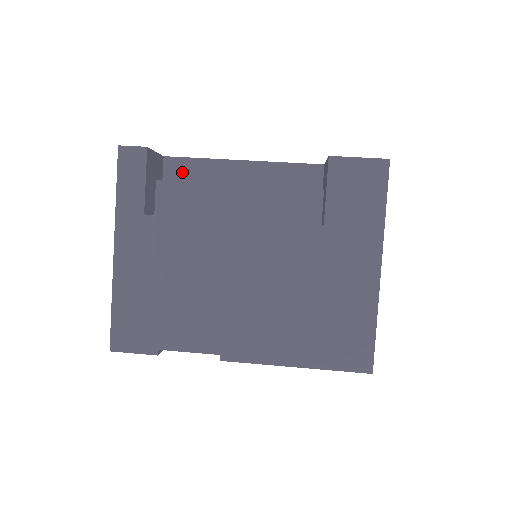
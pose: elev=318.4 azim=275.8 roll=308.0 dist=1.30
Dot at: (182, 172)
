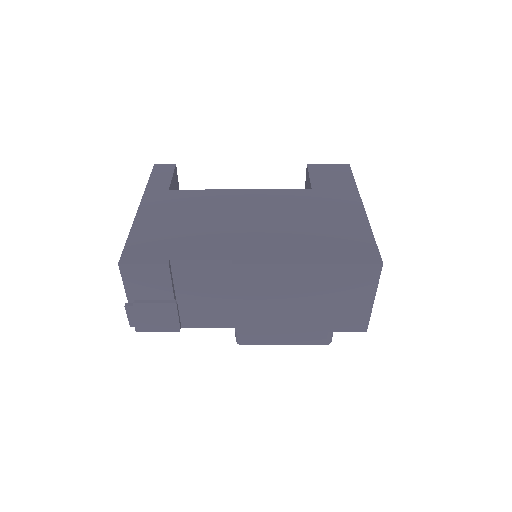
Dot at: occluded
